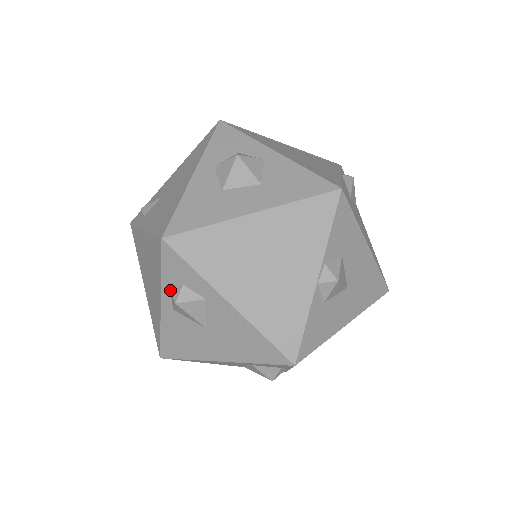
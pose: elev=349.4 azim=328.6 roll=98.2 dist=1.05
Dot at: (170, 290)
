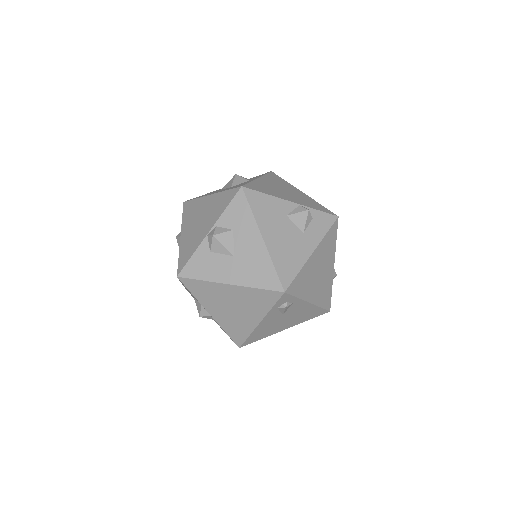
Dot at: occluded
